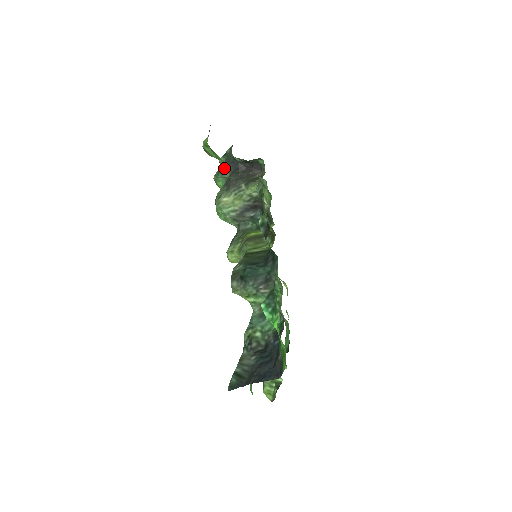
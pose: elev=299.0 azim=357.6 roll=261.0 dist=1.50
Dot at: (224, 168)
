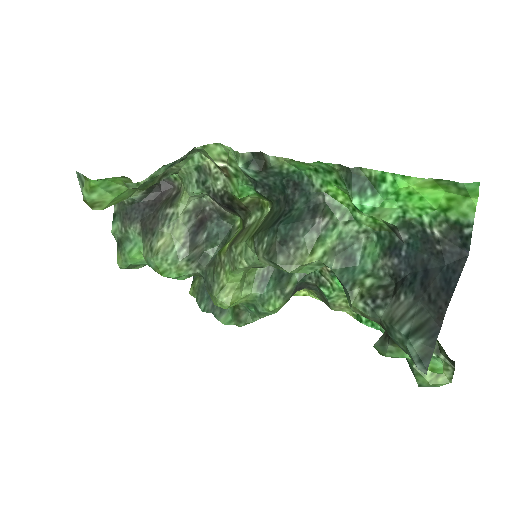
Dot at: (126, 226)
